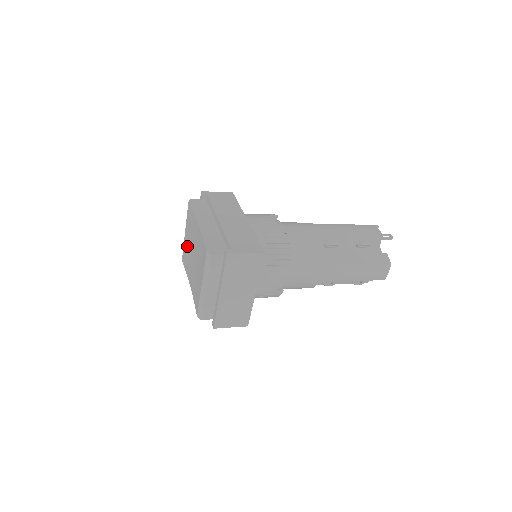
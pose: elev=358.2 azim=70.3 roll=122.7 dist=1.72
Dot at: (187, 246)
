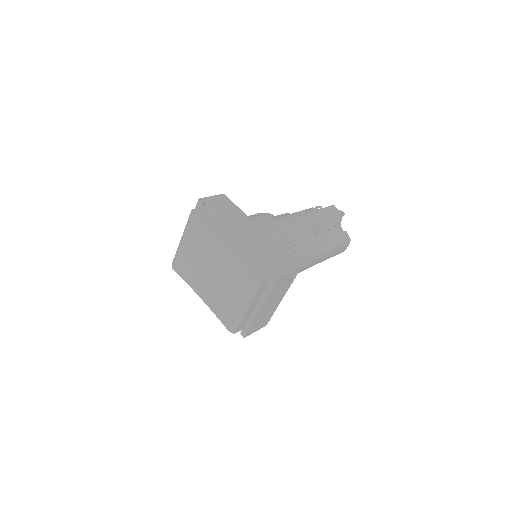
Dot at: (189, 257)
